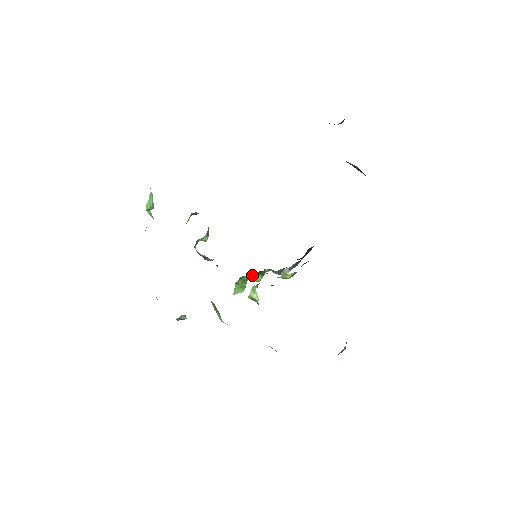
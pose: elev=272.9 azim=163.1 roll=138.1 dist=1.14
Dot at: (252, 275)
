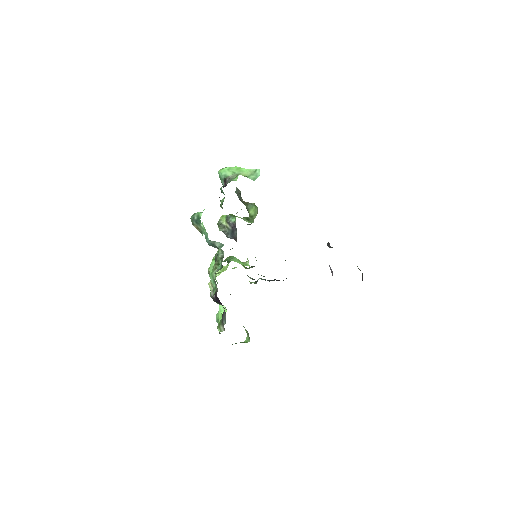
Dot at: occluded
